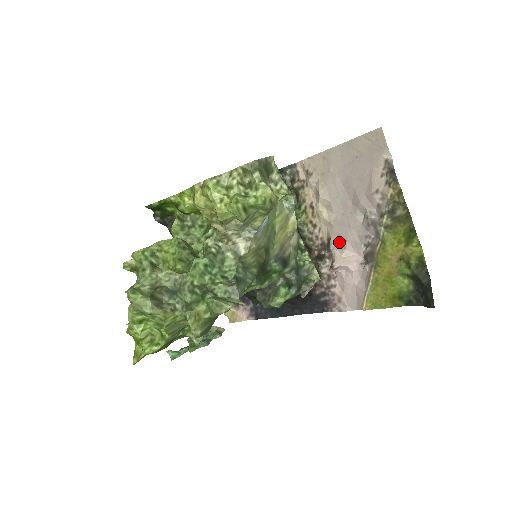
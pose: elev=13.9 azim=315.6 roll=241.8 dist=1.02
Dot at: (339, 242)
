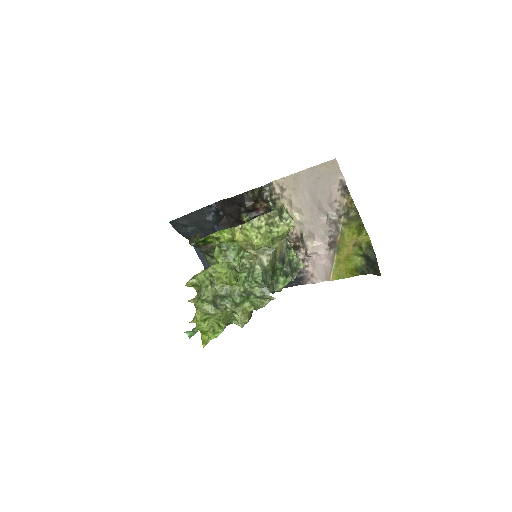
Dot at: (309, 236)
